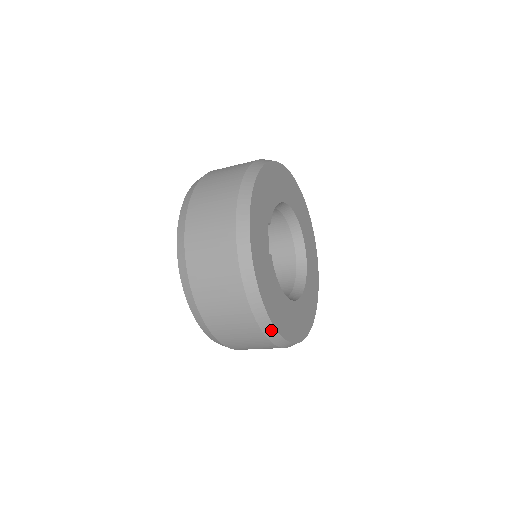
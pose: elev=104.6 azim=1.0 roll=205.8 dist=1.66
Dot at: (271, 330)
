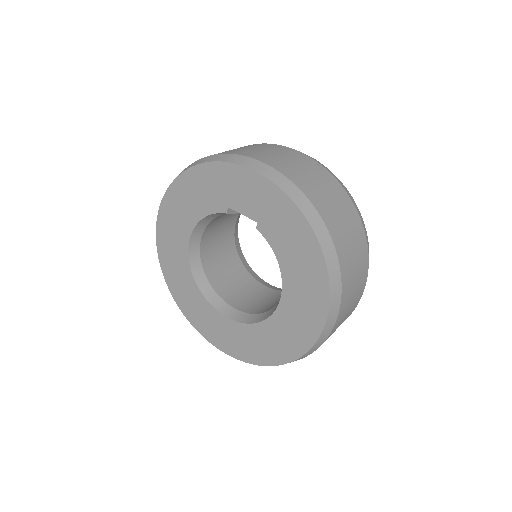
Dot at: (368, 242)
